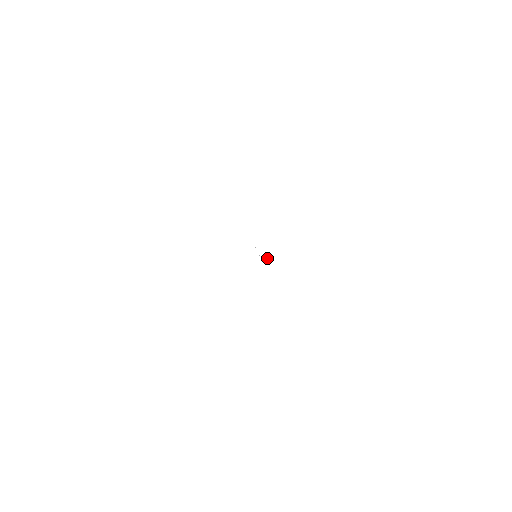
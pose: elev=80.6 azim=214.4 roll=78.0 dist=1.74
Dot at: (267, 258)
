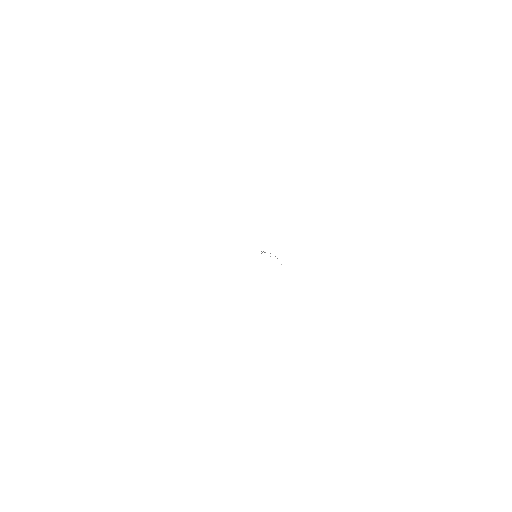
Dot at: occluded
